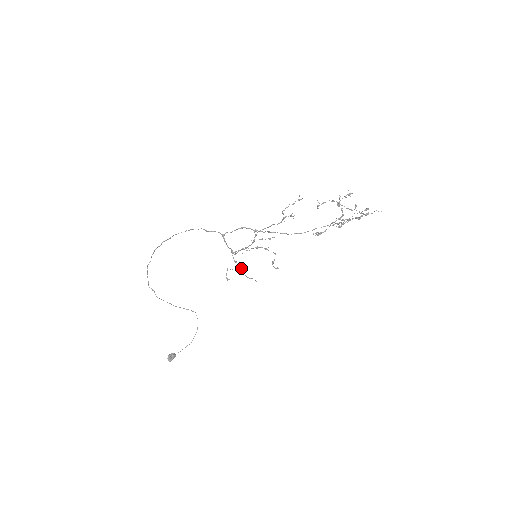
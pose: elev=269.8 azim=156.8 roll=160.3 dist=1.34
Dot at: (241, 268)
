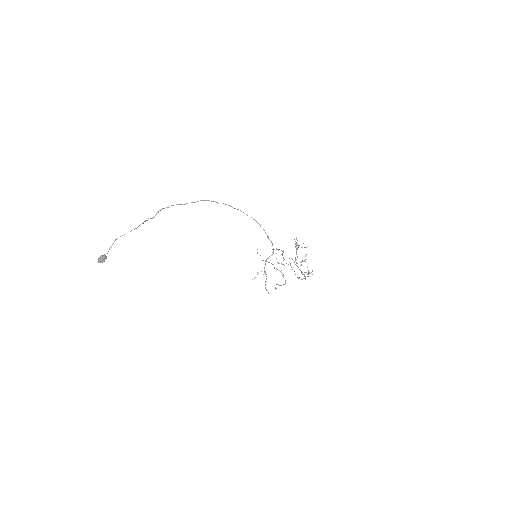
Dot at: occluded
